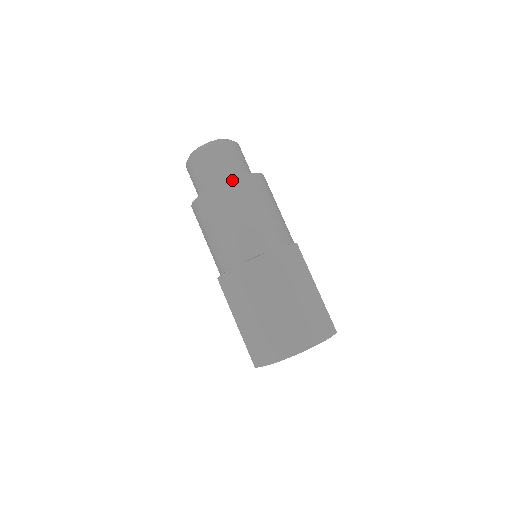
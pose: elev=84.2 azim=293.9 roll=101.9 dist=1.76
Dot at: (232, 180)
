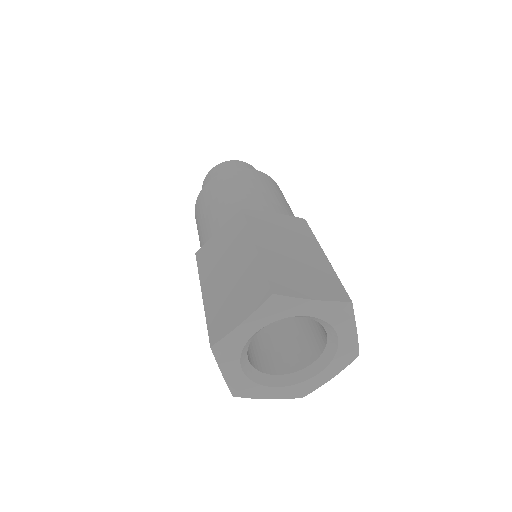
Dot at: (239, 169)
